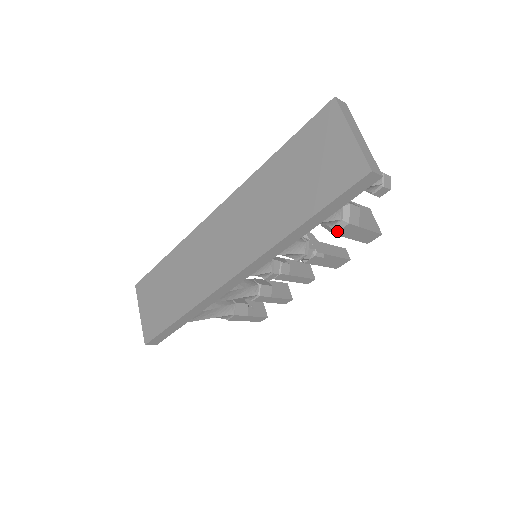
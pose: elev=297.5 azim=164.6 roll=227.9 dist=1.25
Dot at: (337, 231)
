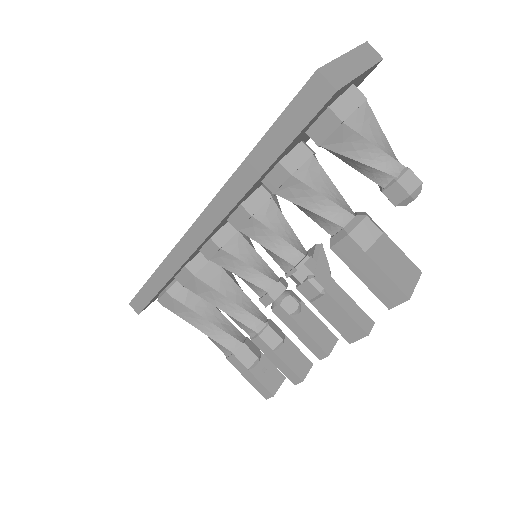
Dot at: (334, 243)
